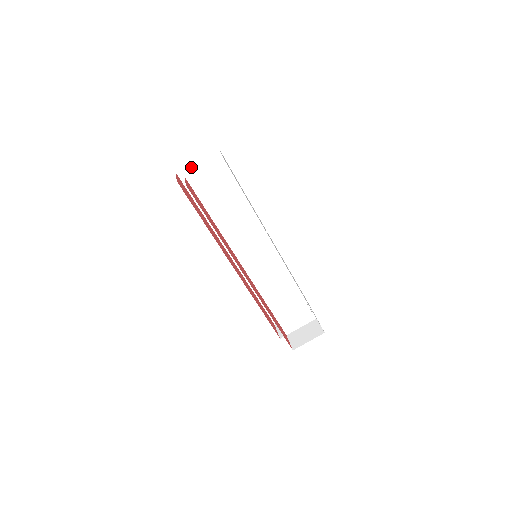
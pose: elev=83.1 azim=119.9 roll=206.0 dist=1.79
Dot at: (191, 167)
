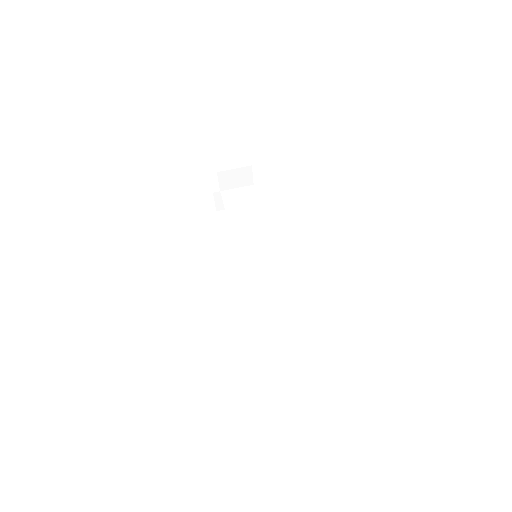
Dot at: occluded
